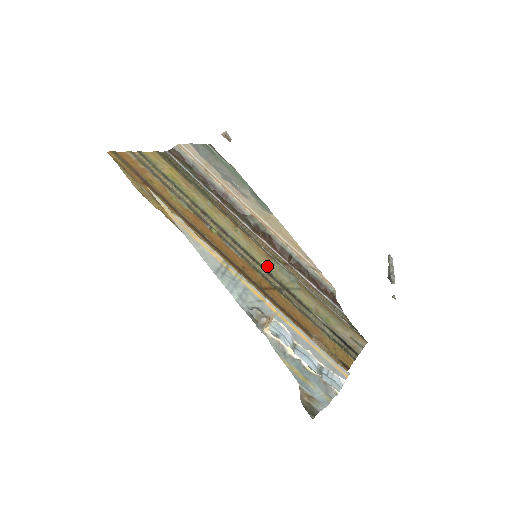
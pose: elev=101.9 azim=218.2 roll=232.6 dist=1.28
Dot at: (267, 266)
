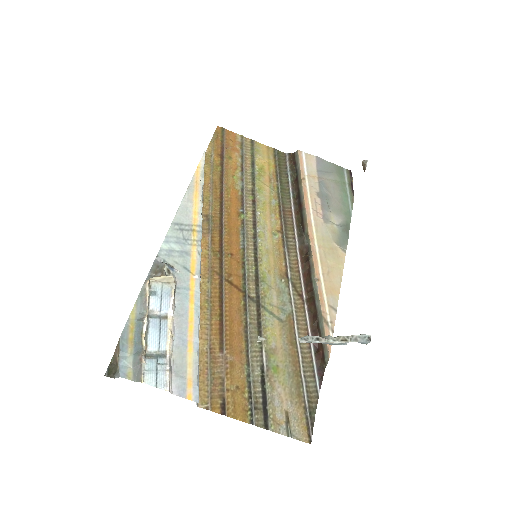
Dot at: (267, 276)
